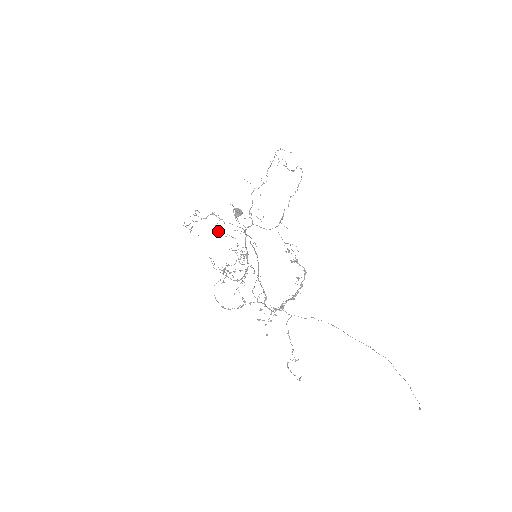
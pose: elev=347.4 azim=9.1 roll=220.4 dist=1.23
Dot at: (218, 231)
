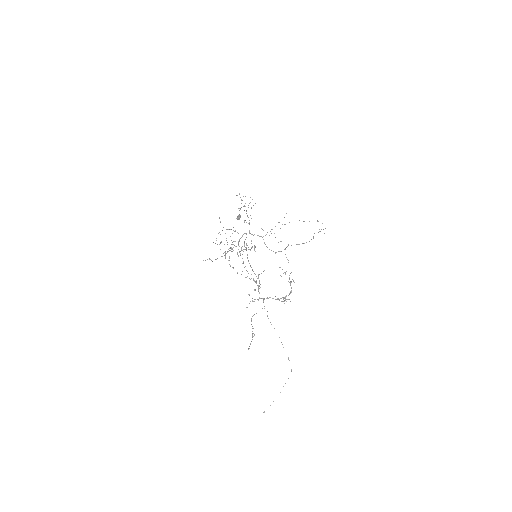
Dot at: occluded
